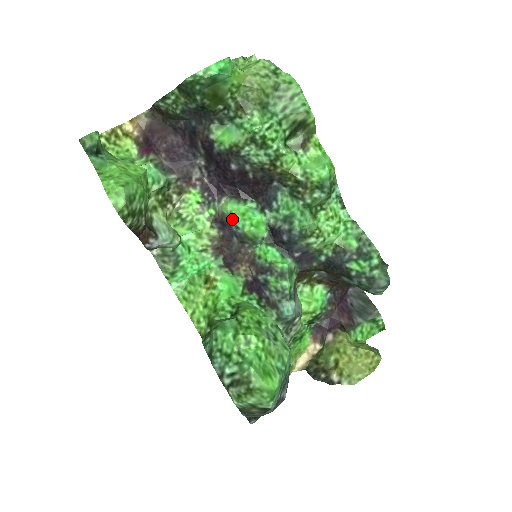
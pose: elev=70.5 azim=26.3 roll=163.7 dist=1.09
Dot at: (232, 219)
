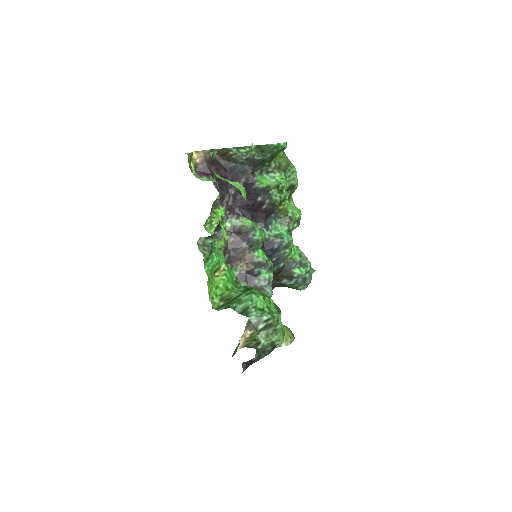
Dot at: (254, 229)
